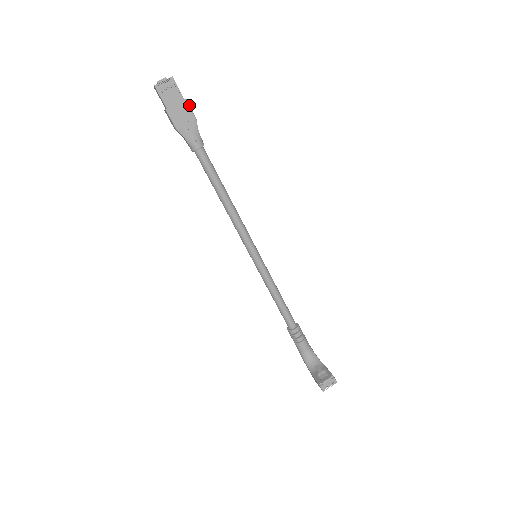
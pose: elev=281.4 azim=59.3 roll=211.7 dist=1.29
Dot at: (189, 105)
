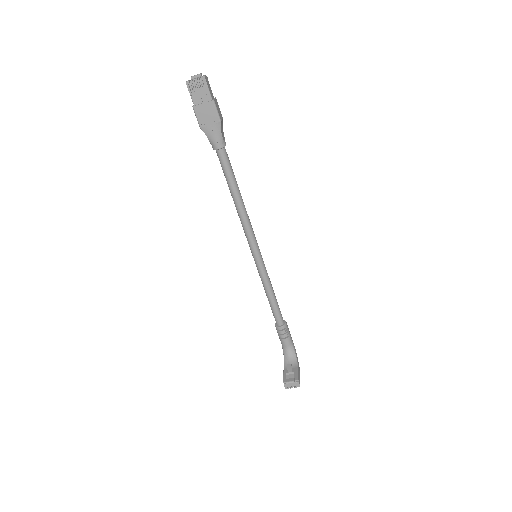
Dot at: (216, 107)
